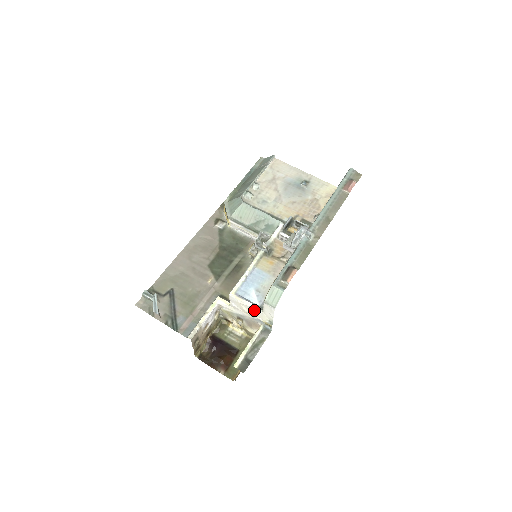
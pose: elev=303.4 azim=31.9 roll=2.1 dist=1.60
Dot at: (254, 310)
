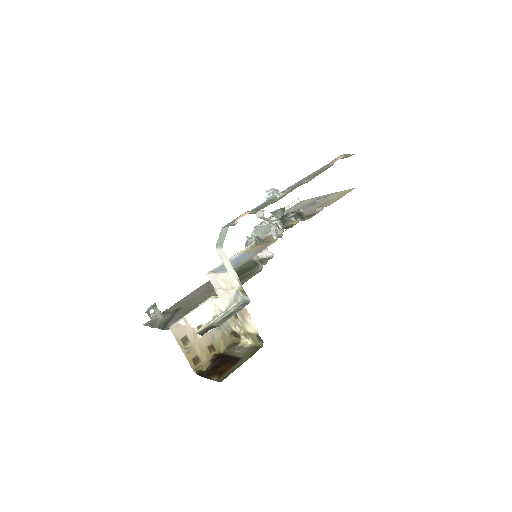
Dot at: (224, 276)
